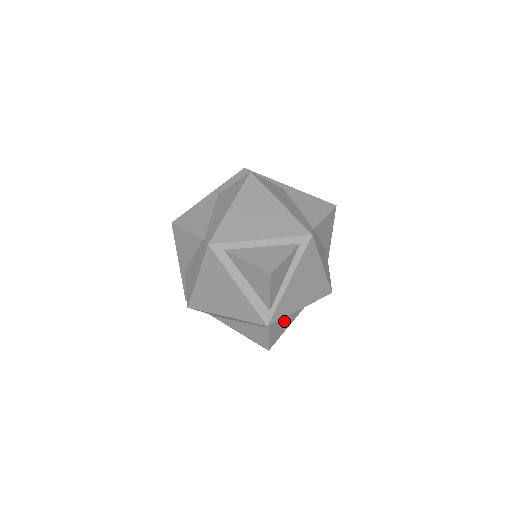
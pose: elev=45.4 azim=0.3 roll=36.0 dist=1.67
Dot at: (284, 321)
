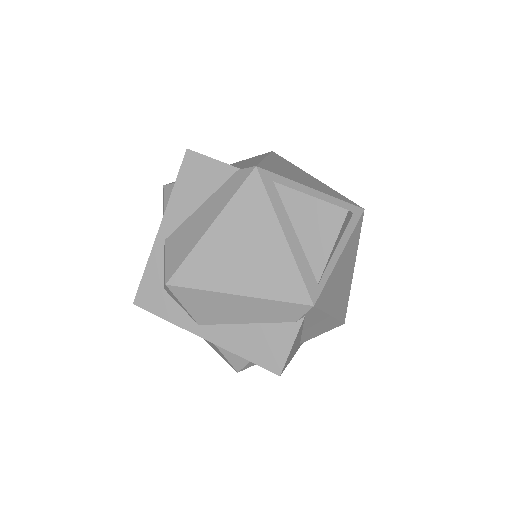
Dot at: (298, 339)
